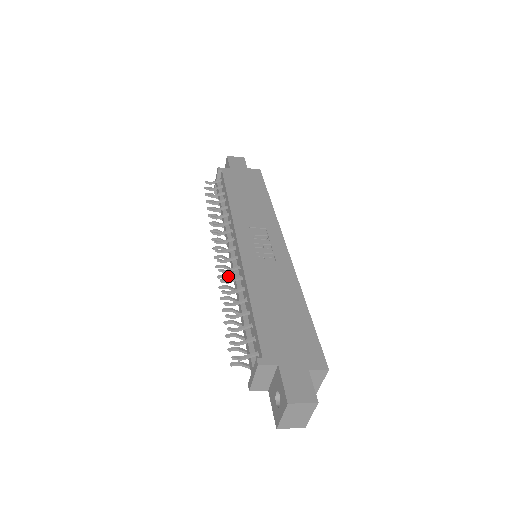
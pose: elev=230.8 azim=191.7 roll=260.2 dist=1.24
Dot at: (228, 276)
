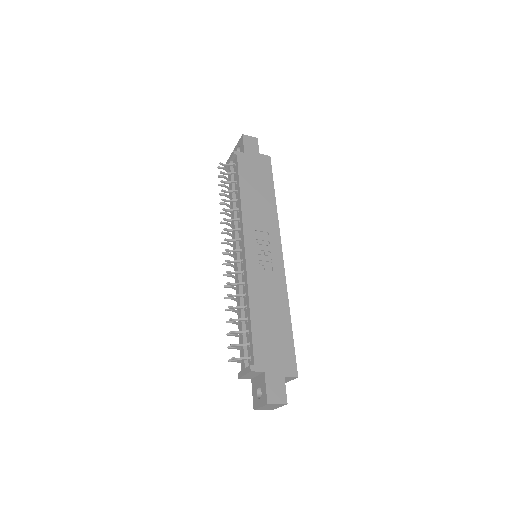
Dot at: (232, 275)
